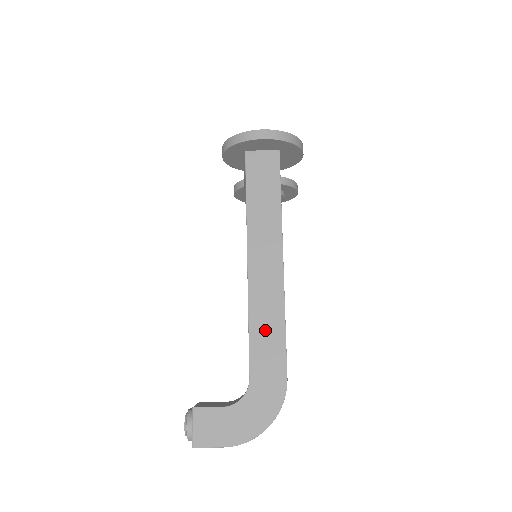
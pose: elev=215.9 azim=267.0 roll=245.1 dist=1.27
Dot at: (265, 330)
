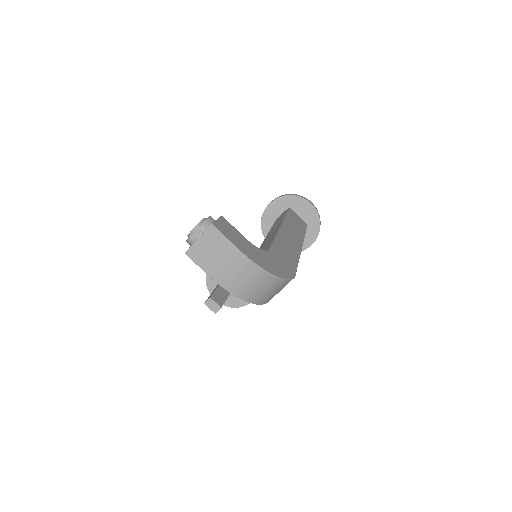
Dot at: (286, 249)
